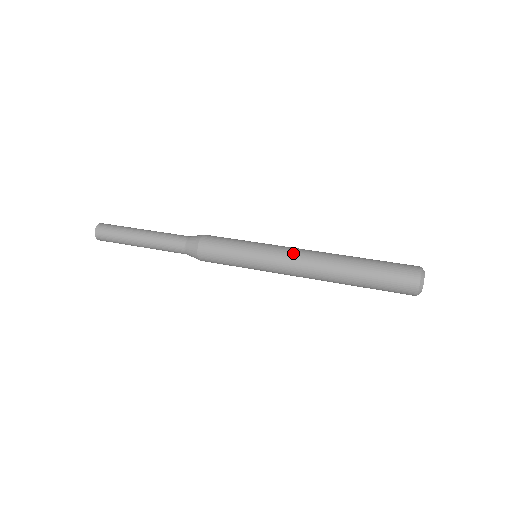
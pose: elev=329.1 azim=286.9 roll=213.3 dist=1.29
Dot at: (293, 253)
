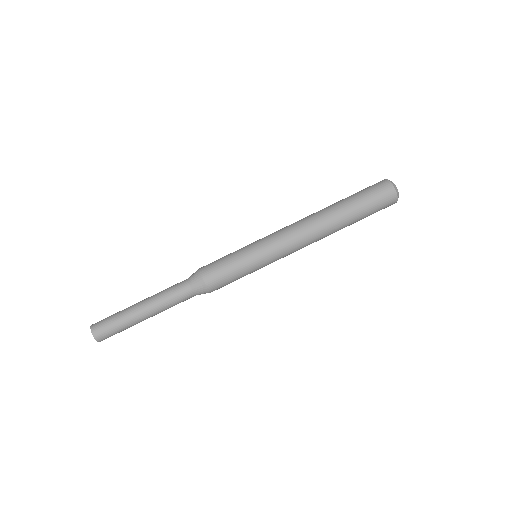
Dot at: (293, 242)
